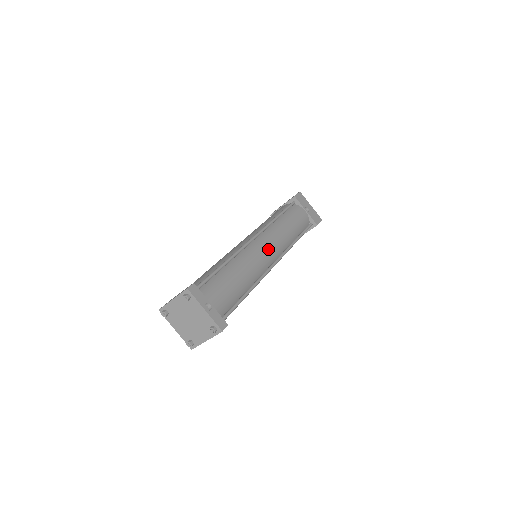
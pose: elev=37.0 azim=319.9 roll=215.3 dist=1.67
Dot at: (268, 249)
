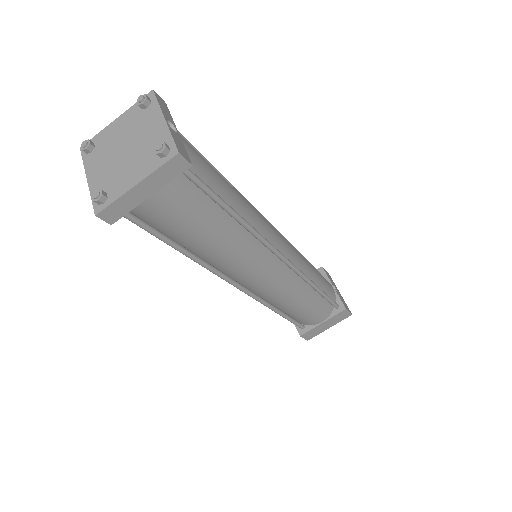
Dot at: (280, 236)
